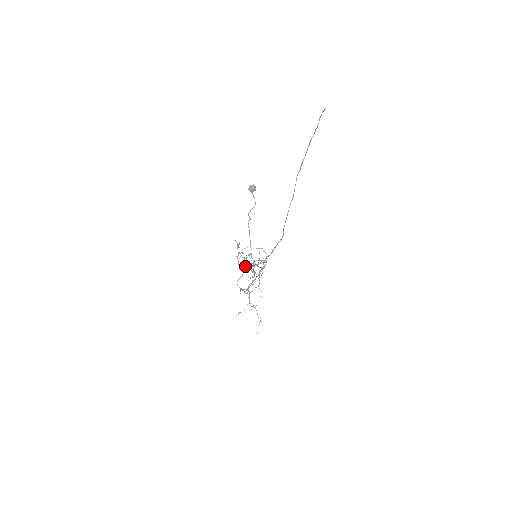
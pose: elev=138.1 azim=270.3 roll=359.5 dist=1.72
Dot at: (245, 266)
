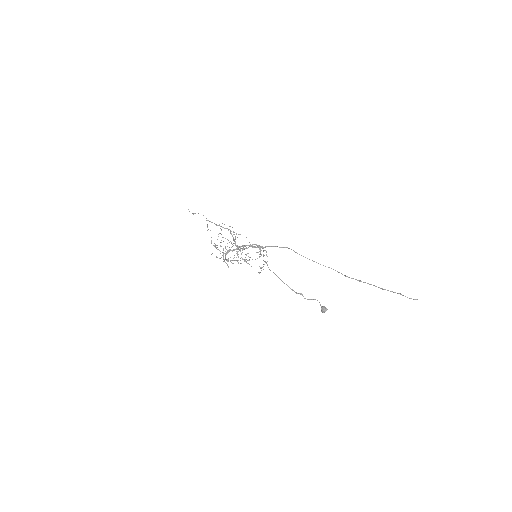
Dot at: occluded
